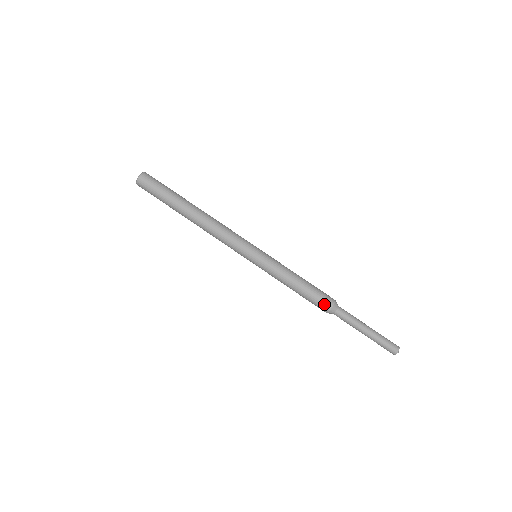
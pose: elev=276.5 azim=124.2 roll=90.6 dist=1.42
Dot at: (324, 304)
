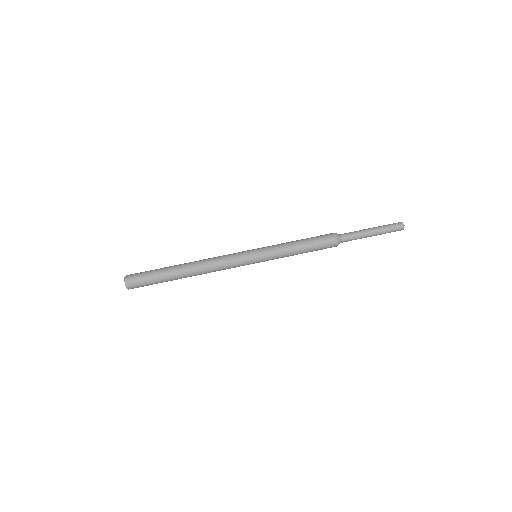
Dot at: (330, 244)
